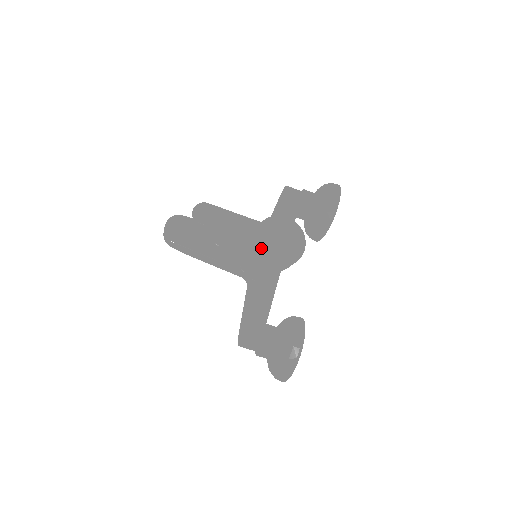
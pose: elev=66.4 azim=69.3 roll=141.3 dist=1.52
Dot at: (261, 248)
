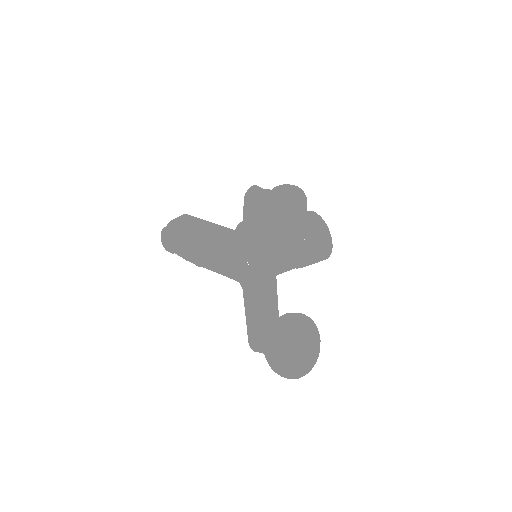
Dot at: (309, 243)
